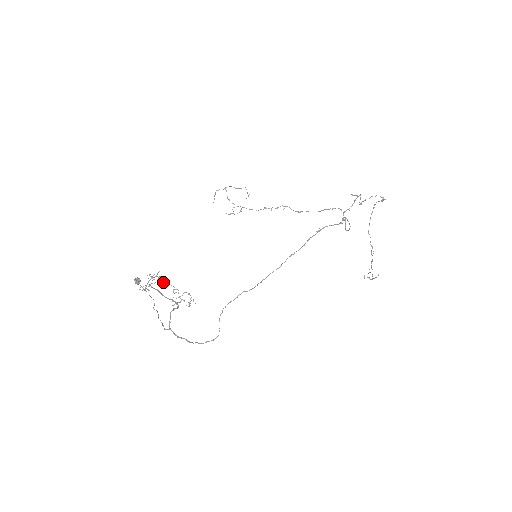
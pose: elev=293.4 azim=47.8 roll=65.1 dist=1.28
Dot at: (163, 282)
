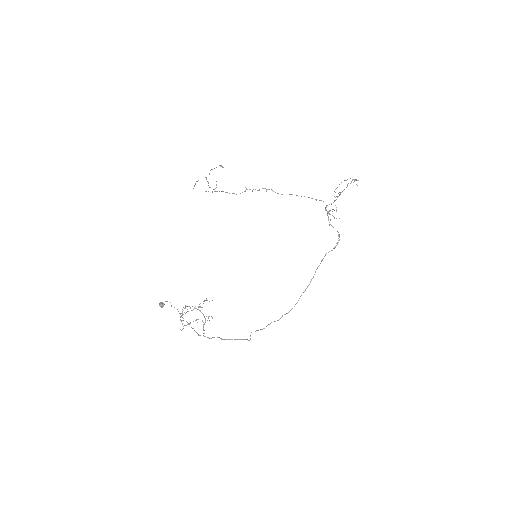
Dot at: occluded
